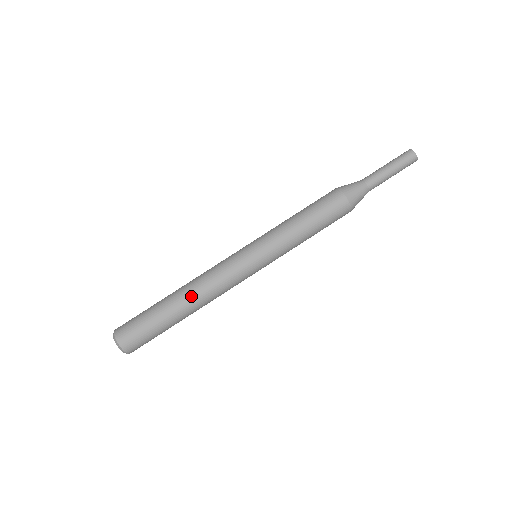
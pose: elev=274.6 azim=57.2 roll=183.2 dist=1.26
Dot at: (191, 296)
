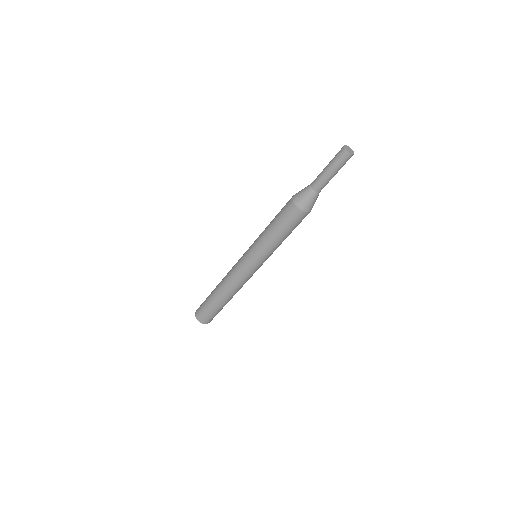
Dot at: (222, 289)
